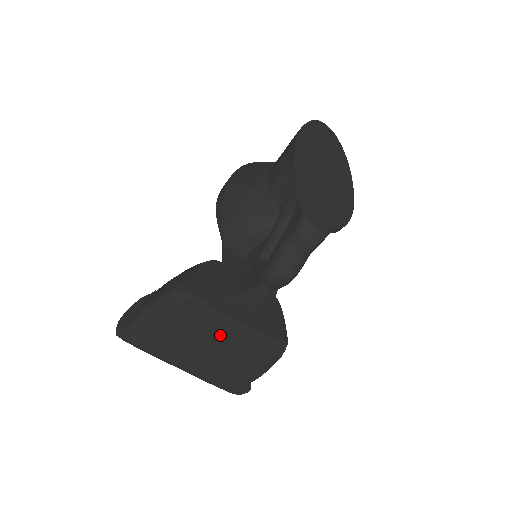
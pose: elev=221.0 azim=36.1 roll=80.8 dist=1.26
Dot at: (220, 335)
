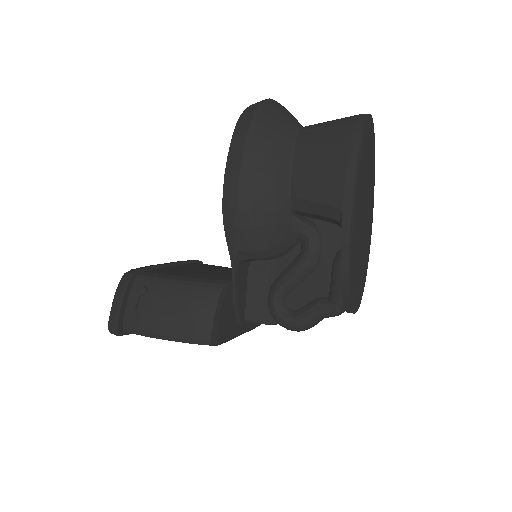
Dot at: occluded
